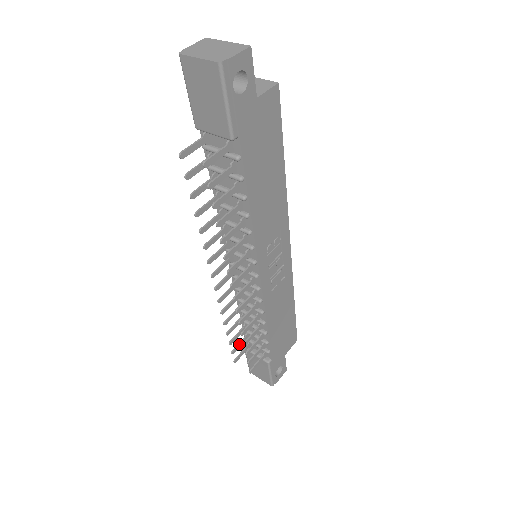
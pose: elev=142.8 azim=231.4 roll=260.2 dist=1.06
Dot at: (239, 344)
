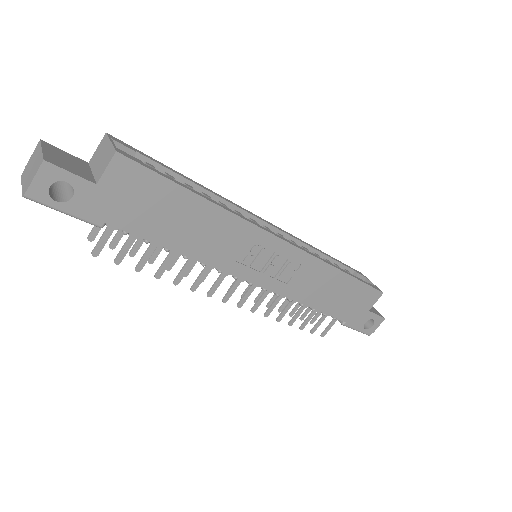
Dot at: (306, 311)
